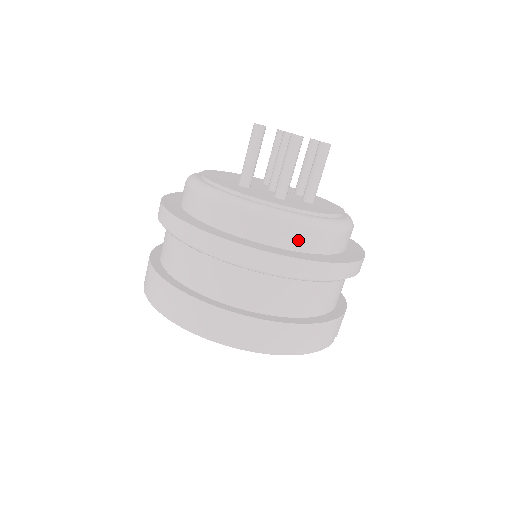
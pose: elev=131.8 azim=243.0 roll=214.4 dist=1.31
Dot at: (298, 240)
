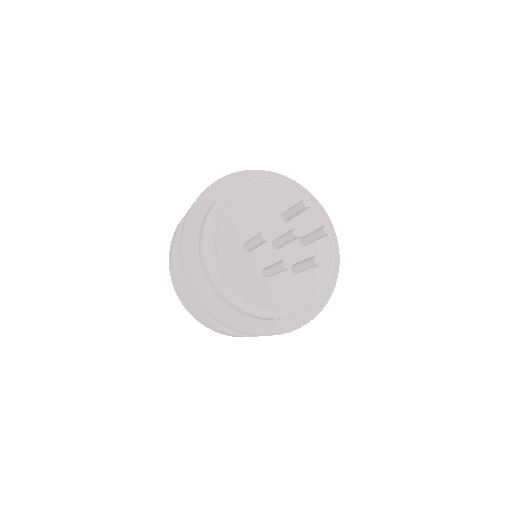
Dot at: (257, 318)
